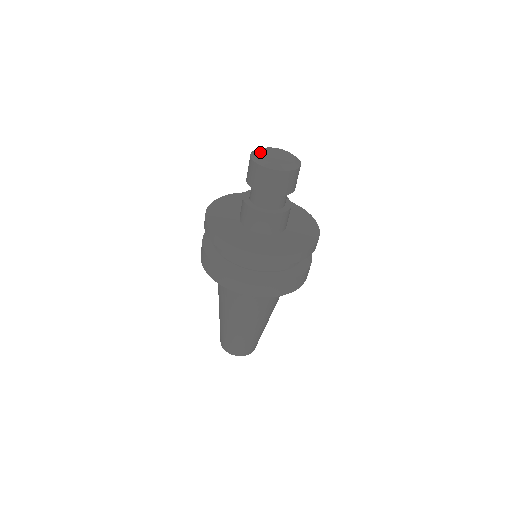
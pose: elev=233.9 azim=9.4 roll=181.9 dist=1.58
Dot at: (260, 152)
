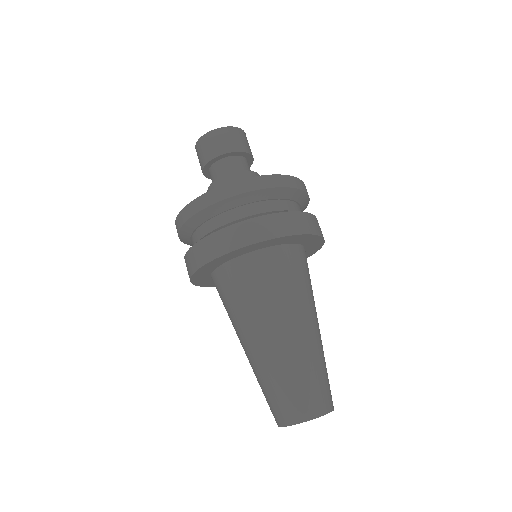
Dot at: occluded
